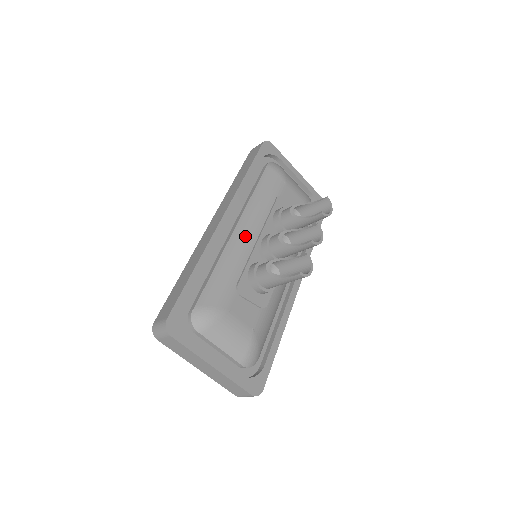
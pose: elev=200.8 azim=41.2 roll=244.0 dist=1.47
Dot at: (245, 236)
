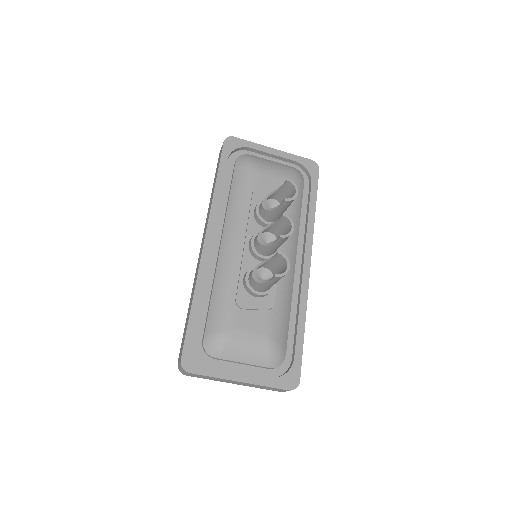
Dot at: (231, 248)
